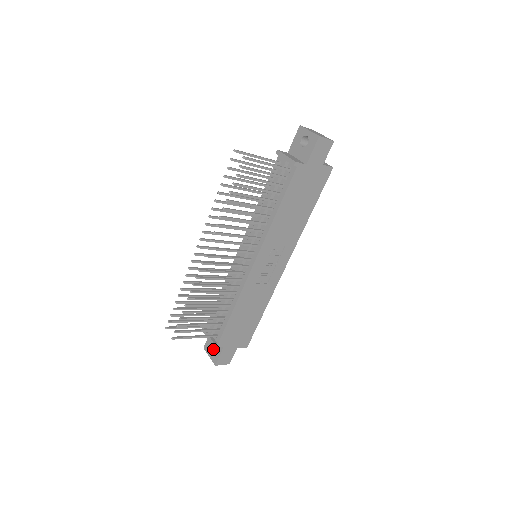
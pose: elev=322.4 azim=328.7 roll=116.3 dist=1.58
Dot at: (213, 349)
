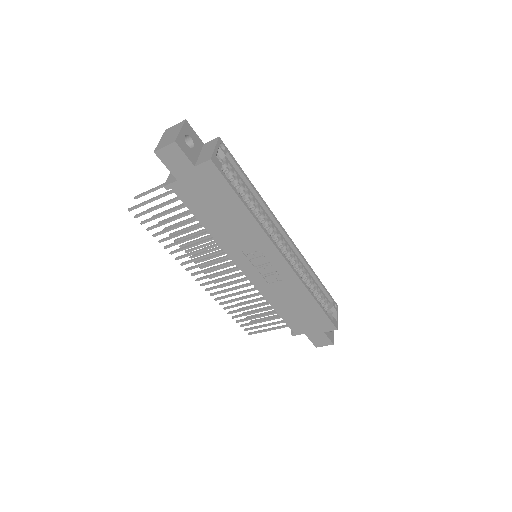
Dot at: occluded
